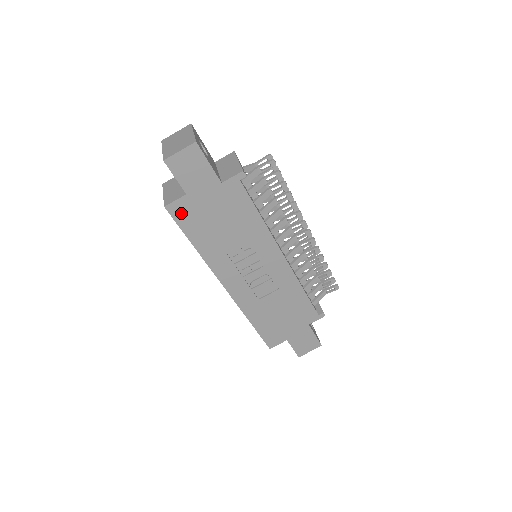
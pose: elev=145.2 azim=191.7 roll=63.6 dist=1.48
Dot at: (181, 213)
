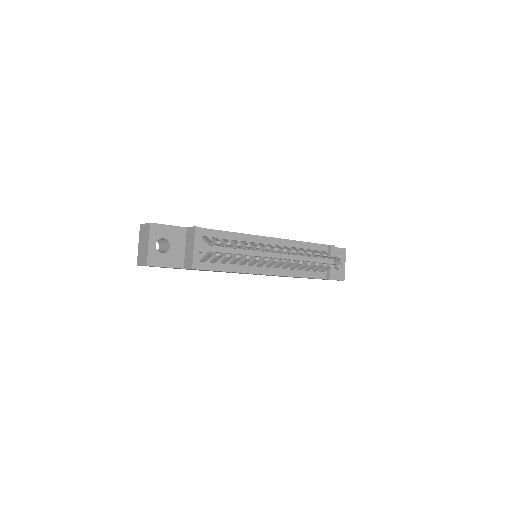
Dot at: (173, 268)
